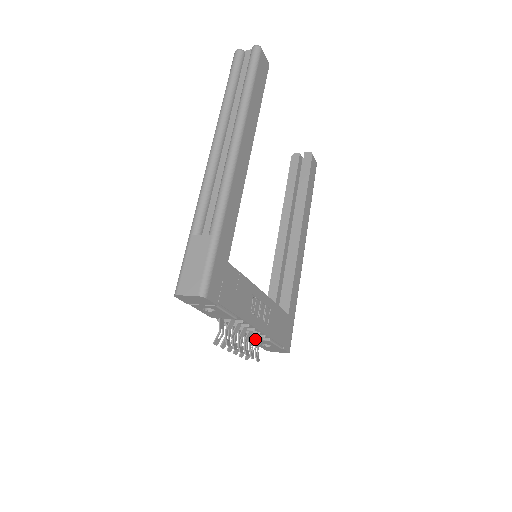
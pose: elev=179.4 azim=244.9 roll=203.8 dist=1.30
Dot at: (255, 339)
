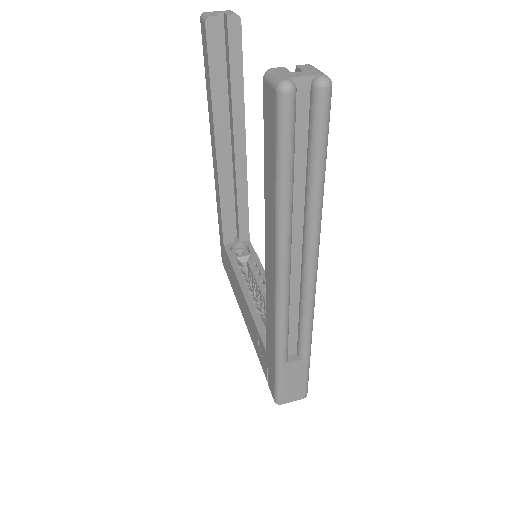
Dot at: occluded
